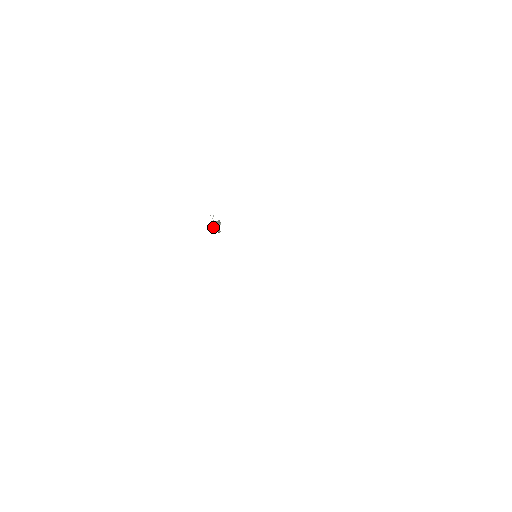
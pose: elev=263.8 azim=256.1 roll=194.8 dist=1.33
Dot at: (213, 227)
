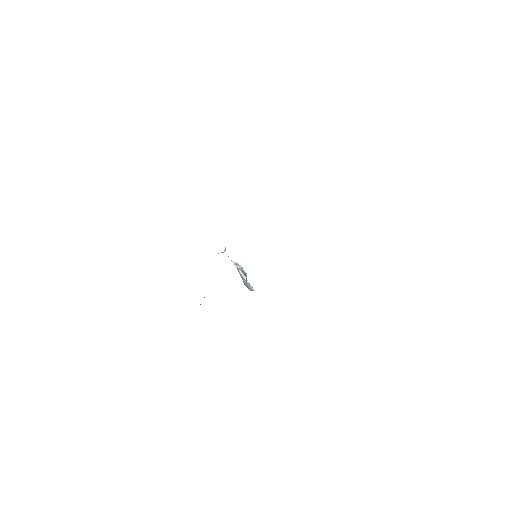
Dot at: (245, 285)
